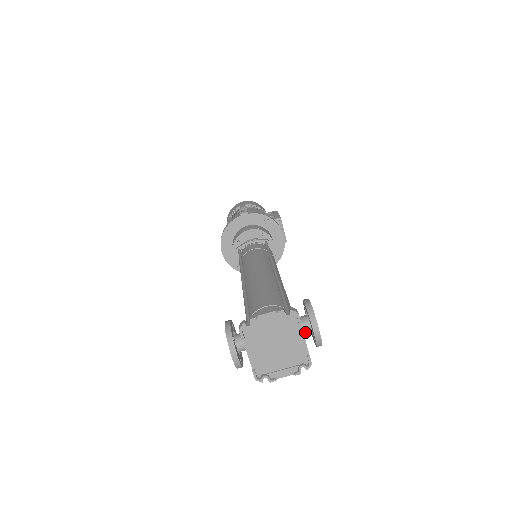
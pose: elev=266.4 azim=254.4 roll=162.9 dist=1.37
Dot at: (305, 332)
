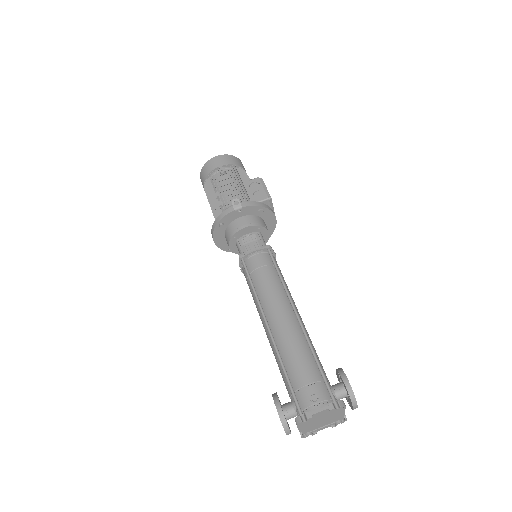
Dot at: (341, 398)
